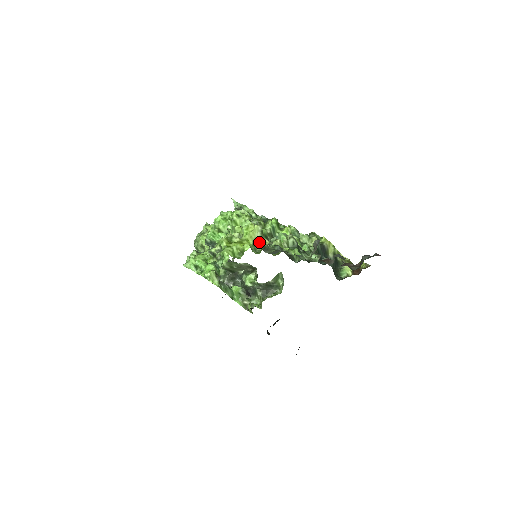
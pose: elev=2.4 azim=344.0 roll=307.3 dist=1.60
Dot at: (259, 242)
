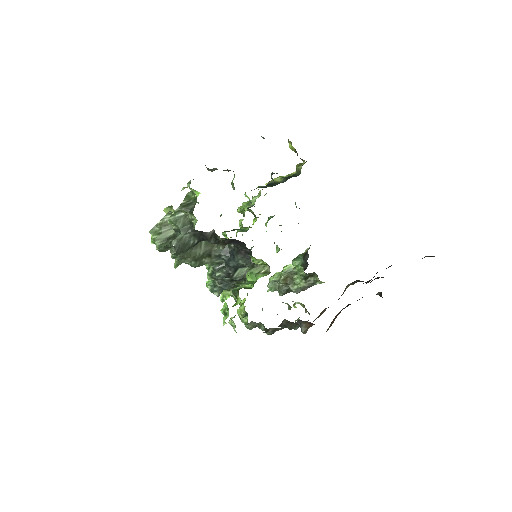
Dot at: (172, 211)
